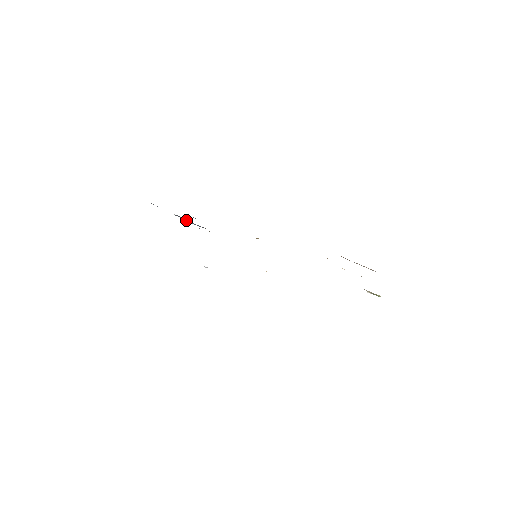
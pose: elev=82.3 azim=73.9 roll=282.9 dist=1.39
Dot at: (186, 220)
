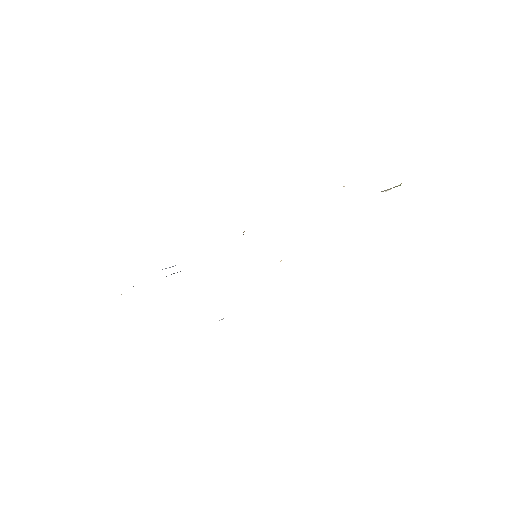
Dot at: occluded
